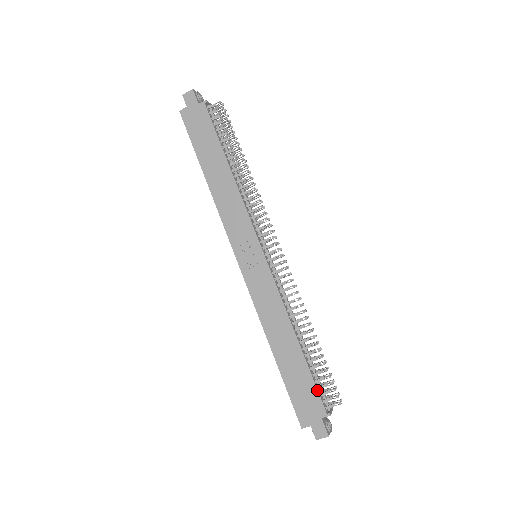
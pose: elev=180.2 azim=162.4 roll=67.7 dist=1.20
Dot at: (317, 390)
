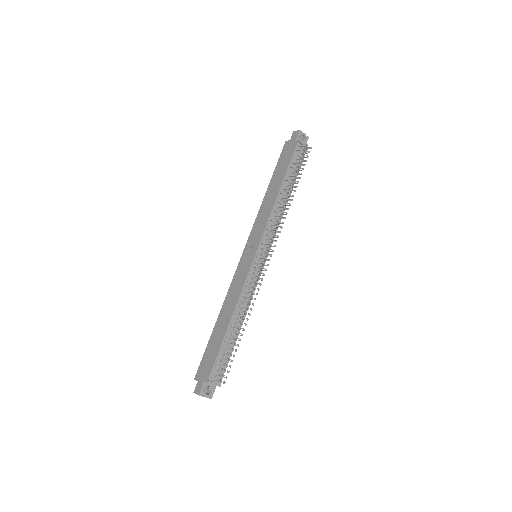
Dot at: (215, 361)
